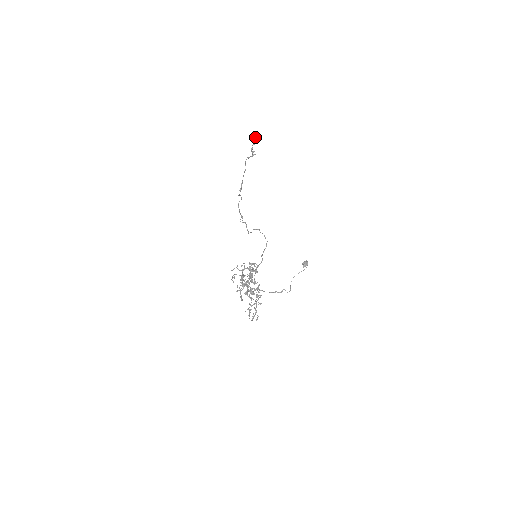
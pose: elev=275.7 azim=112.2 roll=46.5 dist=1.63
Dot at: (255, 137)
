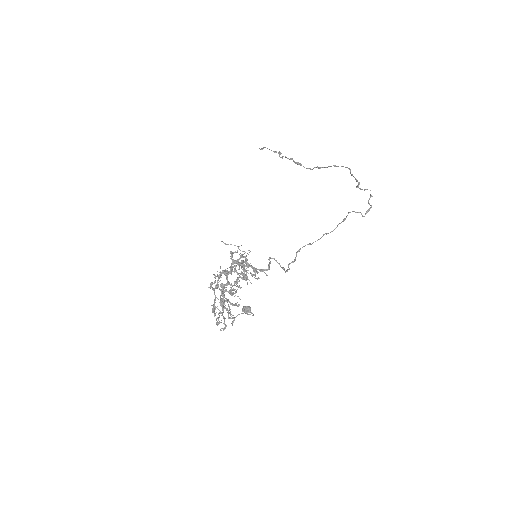
Dot at: occluded
